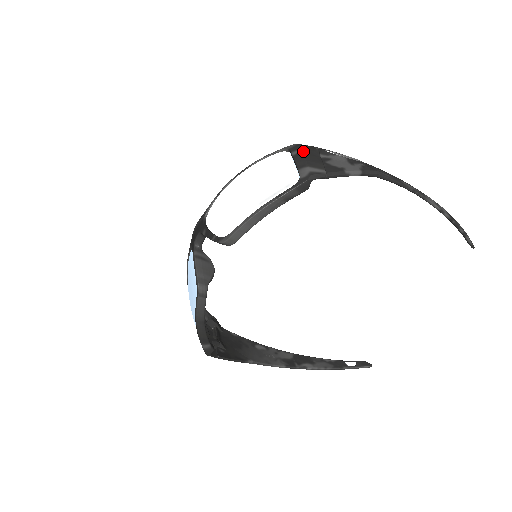
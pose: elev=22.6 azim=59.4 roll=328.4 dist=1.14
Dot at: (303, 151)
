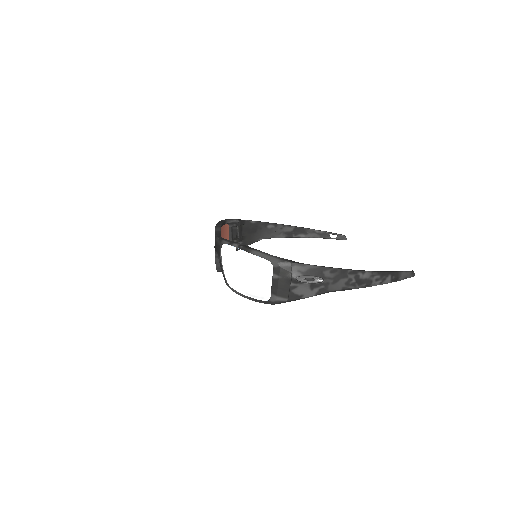
Dot at: (280, 279)
